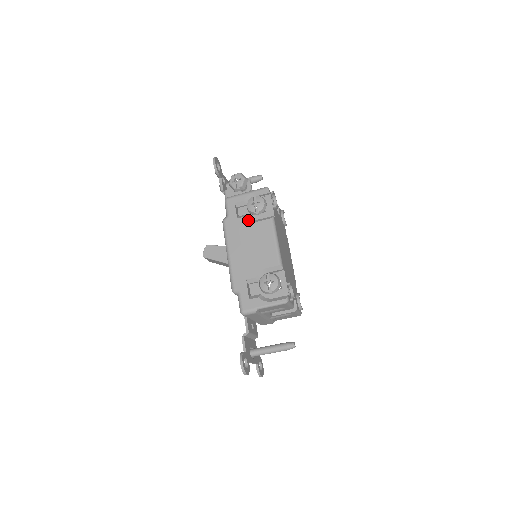
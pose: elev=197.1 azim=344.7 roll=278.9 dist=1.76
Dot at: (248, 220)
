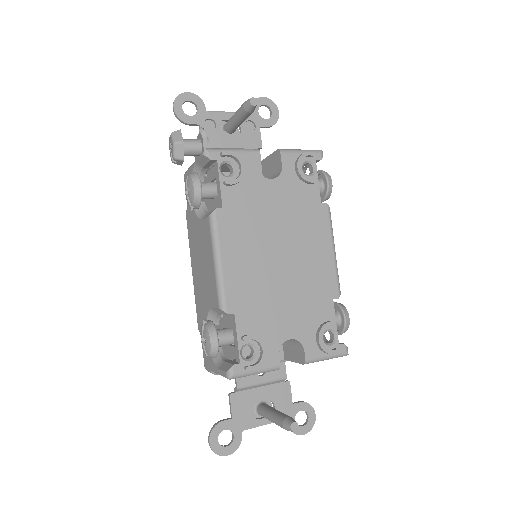
Dot at: (196, 216)
